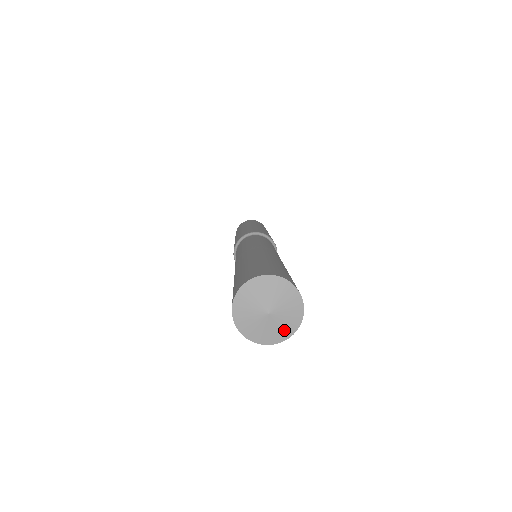
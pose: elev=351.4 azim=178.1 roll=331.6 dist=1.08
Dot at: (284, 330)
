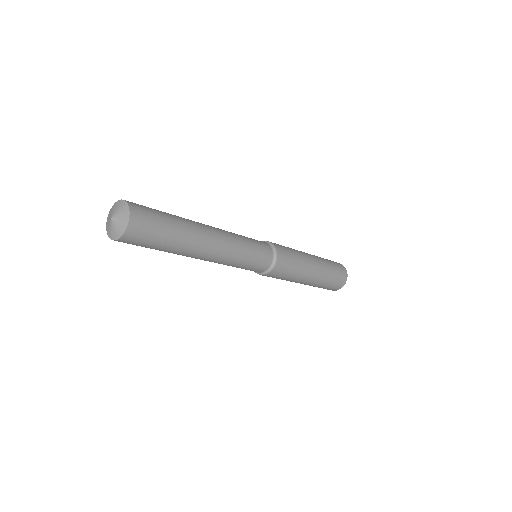
Dot at: (119, 230)
